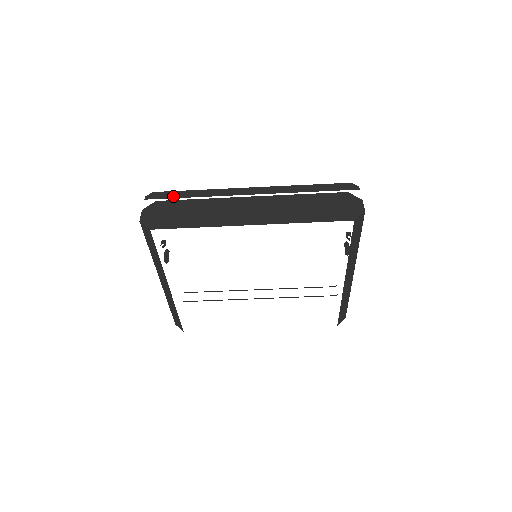
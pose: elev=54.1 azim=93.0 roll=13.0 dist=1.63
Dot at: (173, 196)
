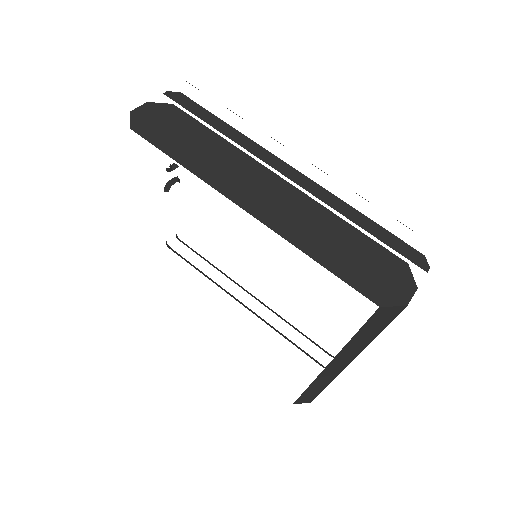
Dot at: (197, 112)
